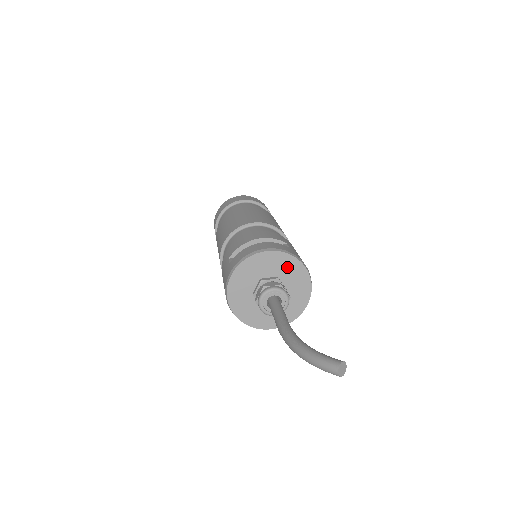
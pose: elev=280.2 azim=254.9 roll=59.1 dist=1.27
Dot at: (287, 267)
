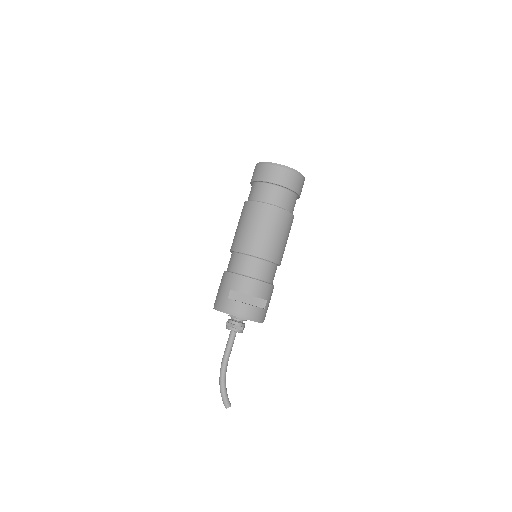
Dot at: occluded
